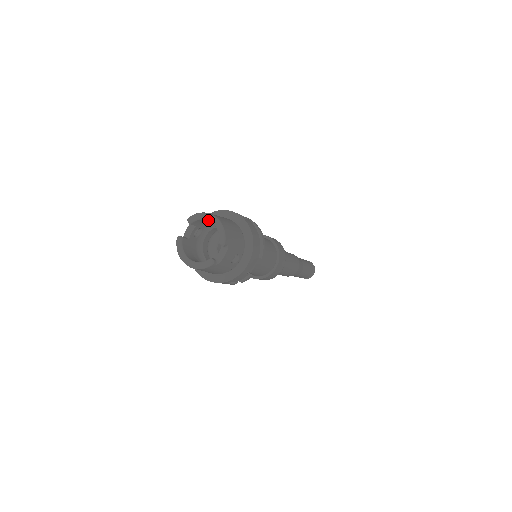
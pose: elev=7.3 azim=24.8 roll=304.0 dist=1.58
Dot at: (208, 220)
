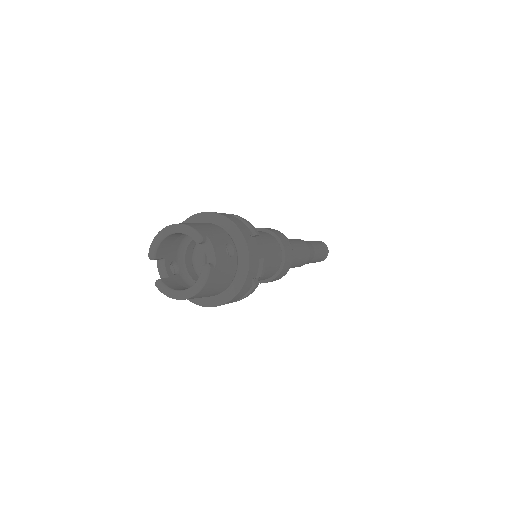
Dot at: (167, 236)
